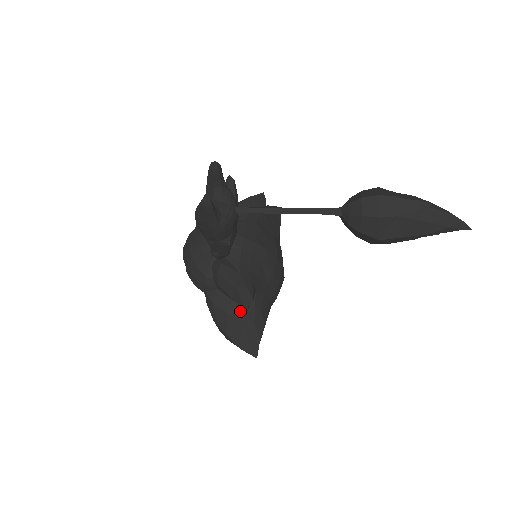
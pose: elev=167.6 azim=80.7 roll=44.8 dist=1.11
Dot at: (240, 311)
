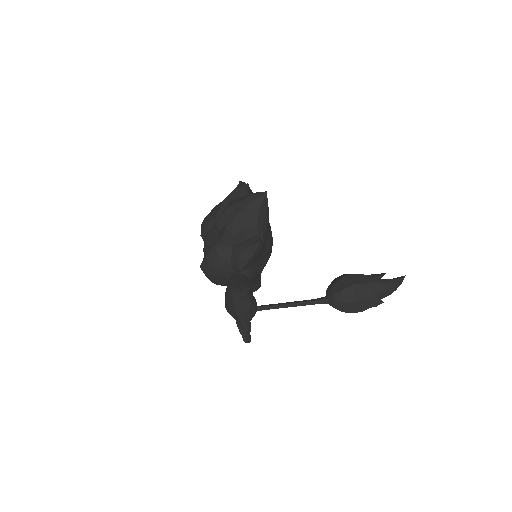
Dot at: occluded
